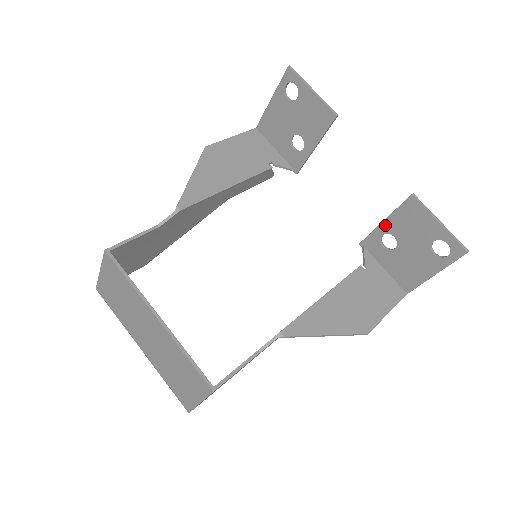
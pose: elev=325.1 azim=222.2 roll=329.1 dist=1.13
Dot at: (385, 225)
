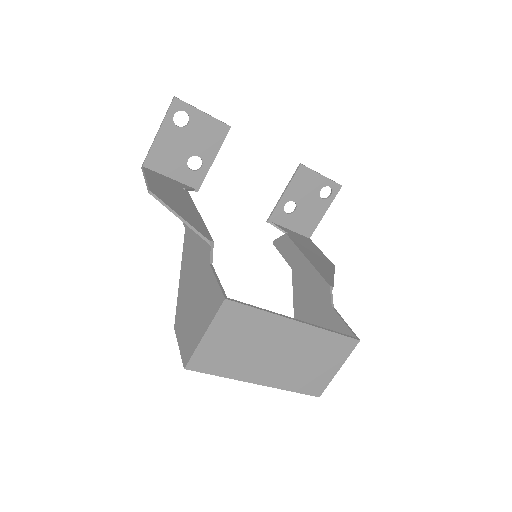
Dot at: (285, 196)
